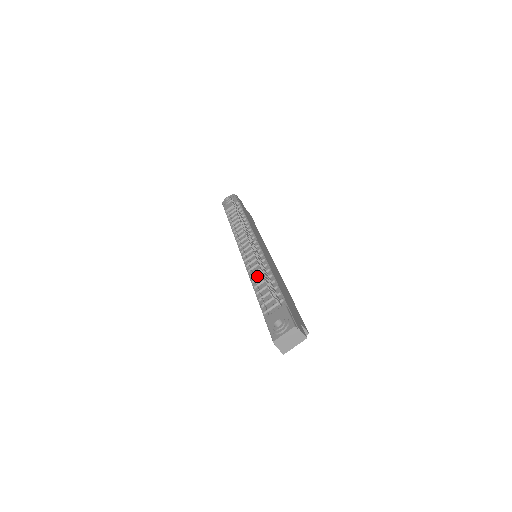
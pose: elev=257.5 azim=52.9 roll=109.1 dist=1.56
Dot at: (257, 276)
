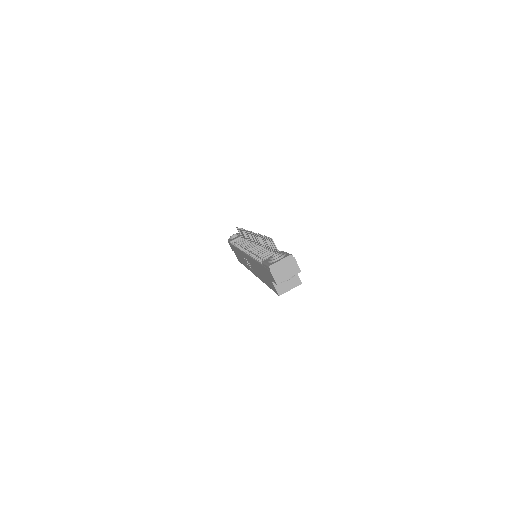
Dot at: (257, 252)
